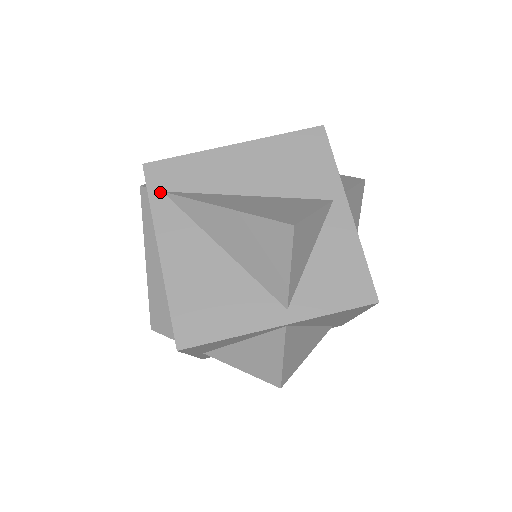
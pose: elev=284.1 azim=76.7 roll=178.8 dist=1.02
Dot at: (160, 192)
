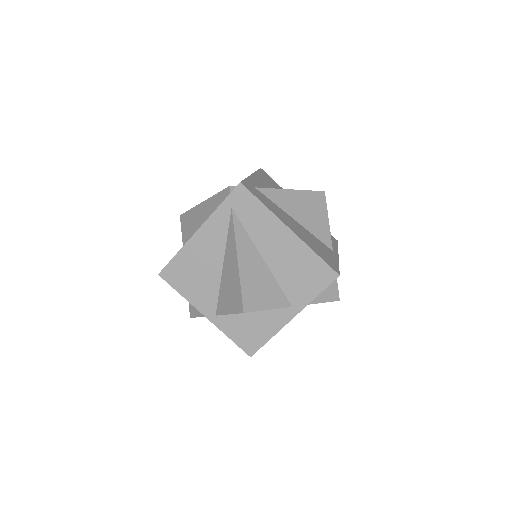
Dot at: (230, 206)
